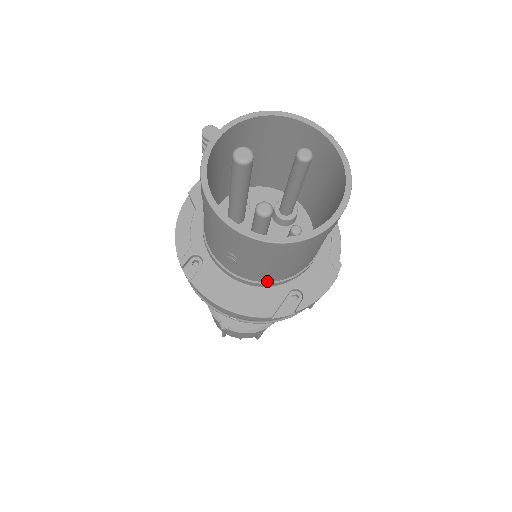
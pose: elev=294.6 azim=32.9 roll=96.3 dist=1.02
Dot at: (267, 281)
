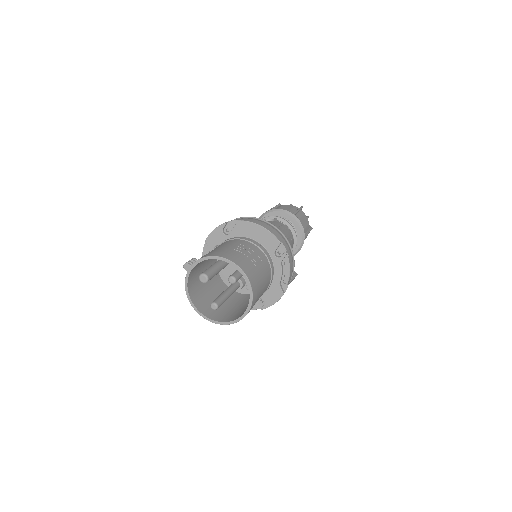
Dot at: occluded
